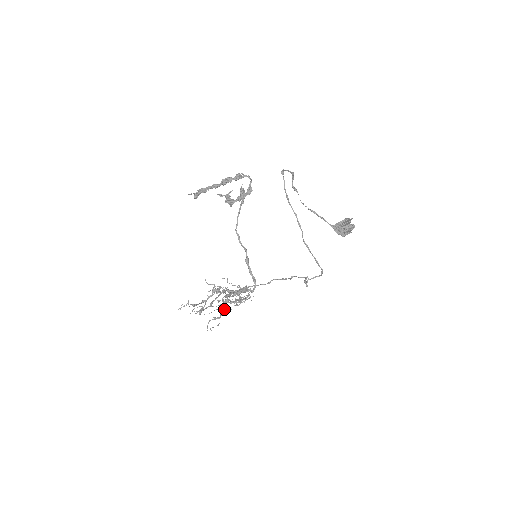
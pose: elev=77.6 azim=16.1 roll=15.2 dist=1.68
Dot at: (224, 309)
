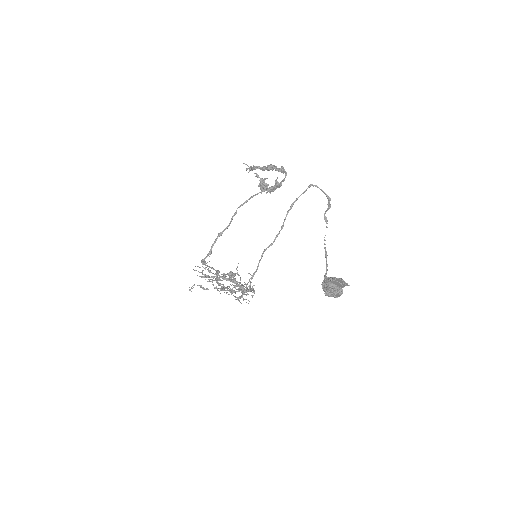
Dot at: occluded
